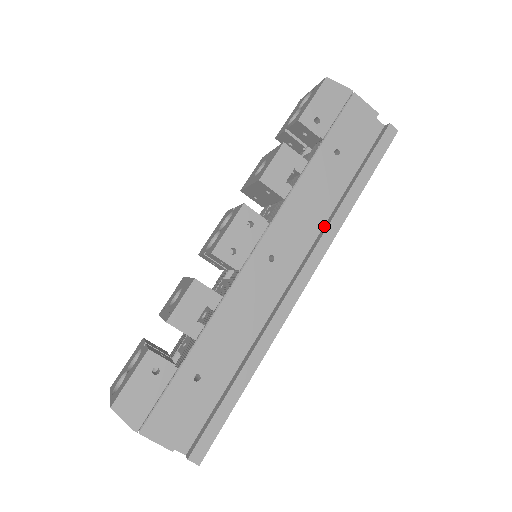
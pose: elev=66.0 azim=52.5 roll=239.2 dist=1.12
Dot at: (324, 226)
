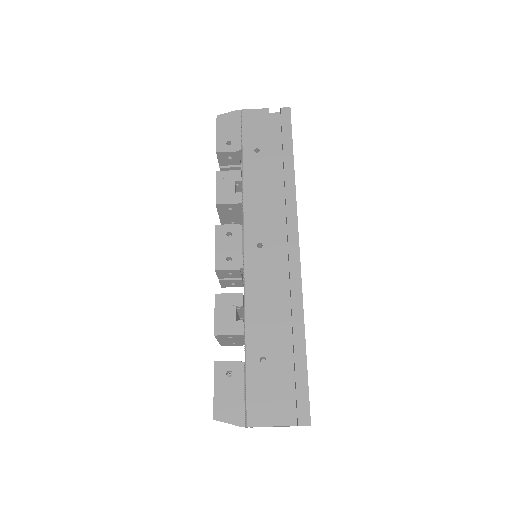
Dot at: (285, 201)
